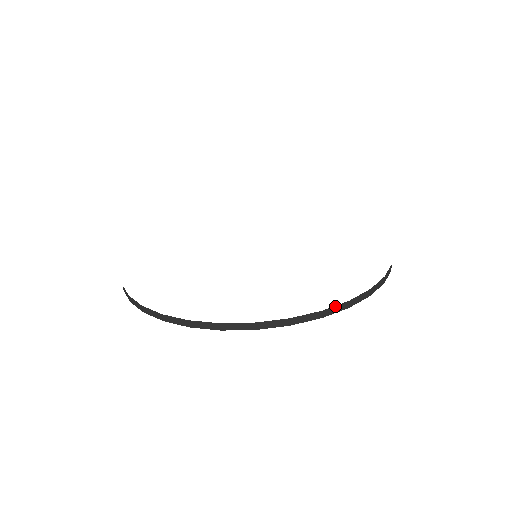
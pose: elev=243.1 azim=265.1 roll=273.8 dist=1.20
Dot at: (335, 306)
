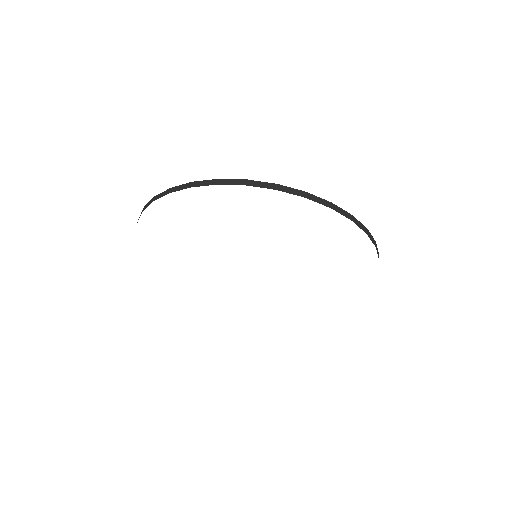
Dot at: (341, 209)
